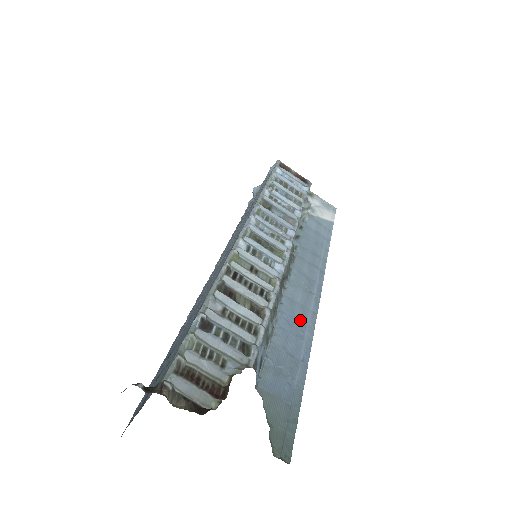
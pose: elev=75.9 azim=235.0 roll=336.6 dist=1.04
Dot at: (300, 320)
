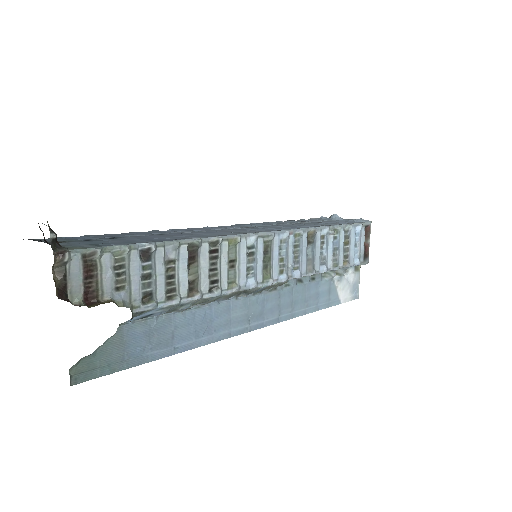
Dot at: (214, 326)
